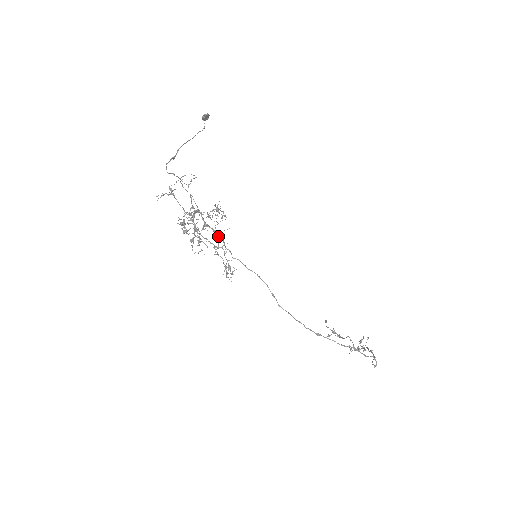
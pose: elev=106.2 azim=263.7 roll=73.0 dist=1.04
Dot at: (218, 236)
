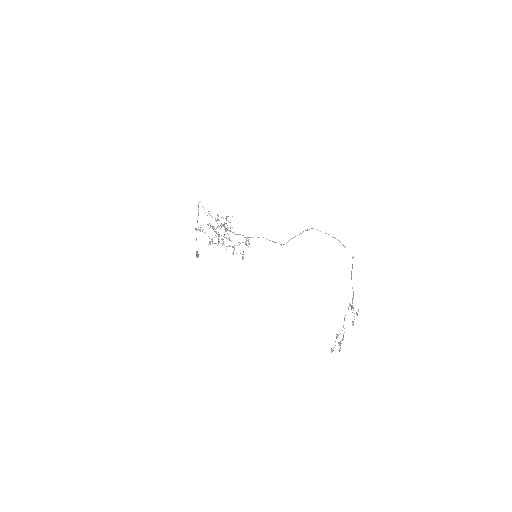
Dot at: (233, 232)
